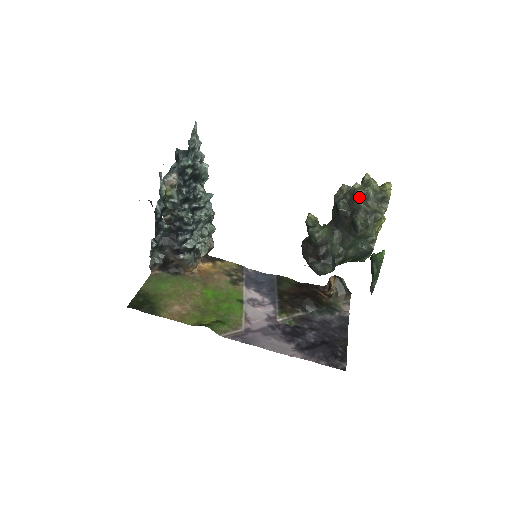
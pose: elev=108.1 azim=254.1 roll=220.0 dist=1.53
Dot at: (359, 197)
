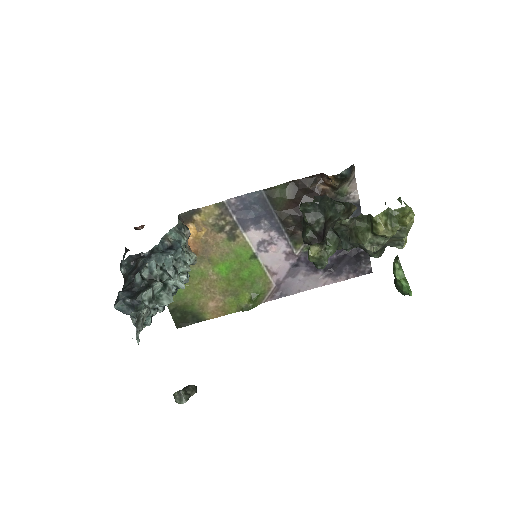
Dot at: occluded
